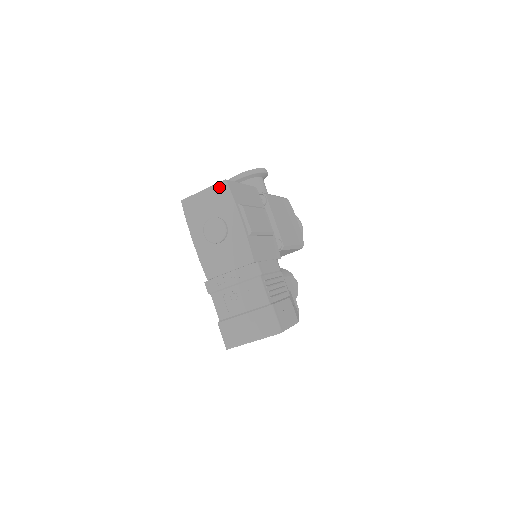
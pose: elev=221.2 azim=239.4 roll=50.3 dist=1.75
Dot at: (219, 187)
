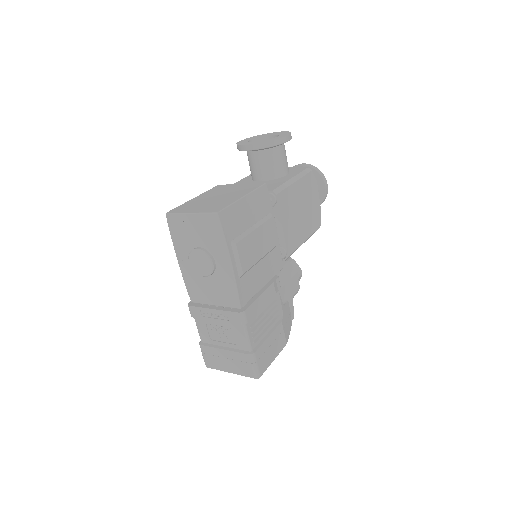
Dot at: (209, 219)
